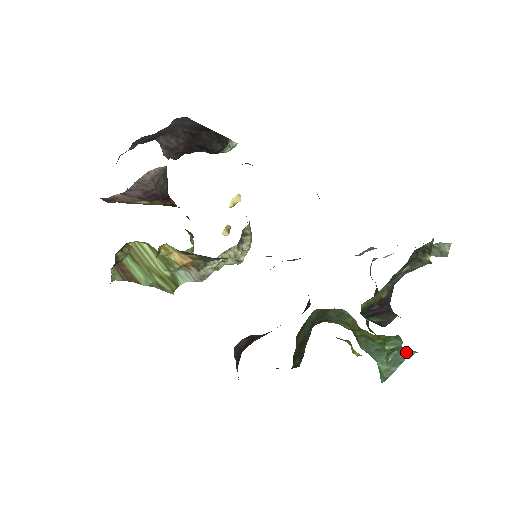
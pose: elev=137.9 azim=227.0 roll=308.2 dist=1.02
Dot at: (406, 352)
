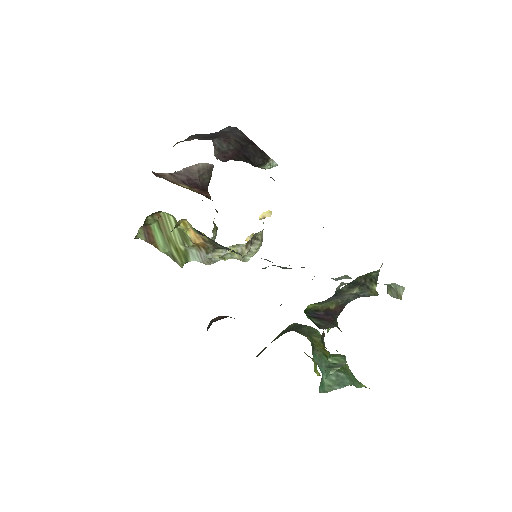
Dot at: (356, 382)
